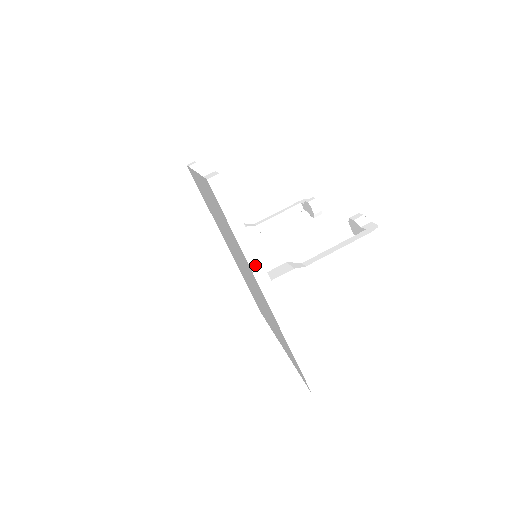
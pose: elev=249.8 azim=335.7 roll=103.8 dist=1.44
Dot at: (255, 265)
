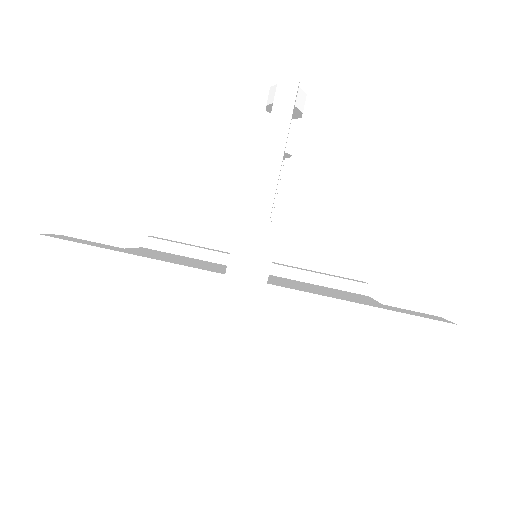
Dot at: (187, 279)
